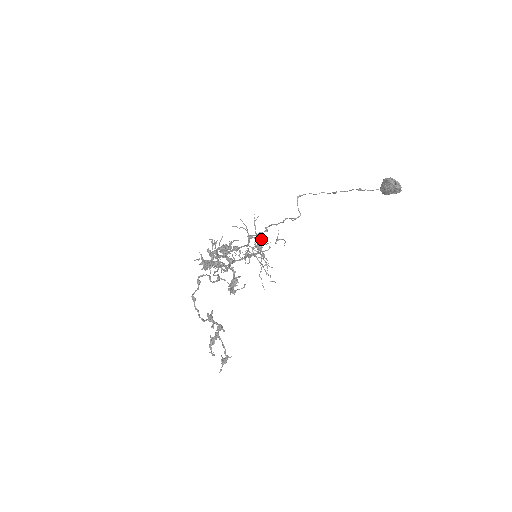
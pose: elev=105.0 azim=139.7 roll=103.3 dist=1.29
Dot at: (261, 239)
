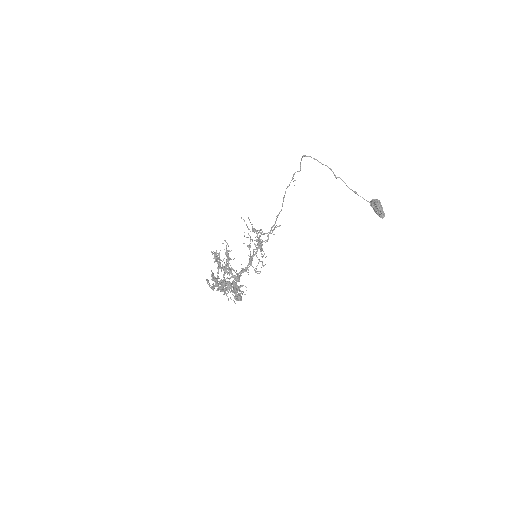
Dot at: occluded
